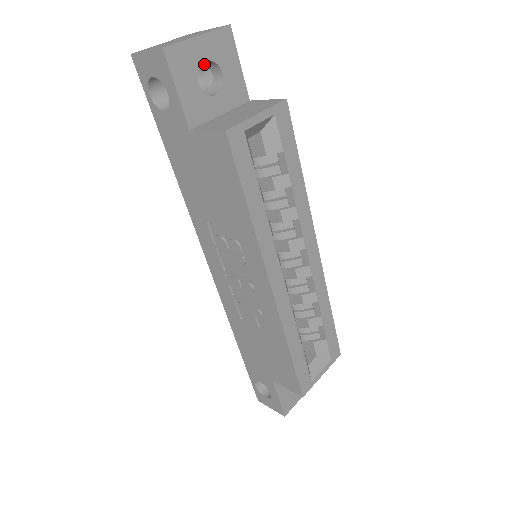
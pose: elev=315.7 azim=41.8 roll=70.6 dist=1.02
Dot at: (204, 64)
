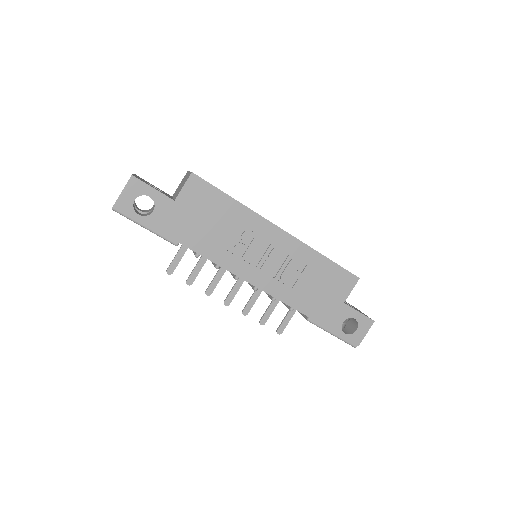
Dot at: occluded
